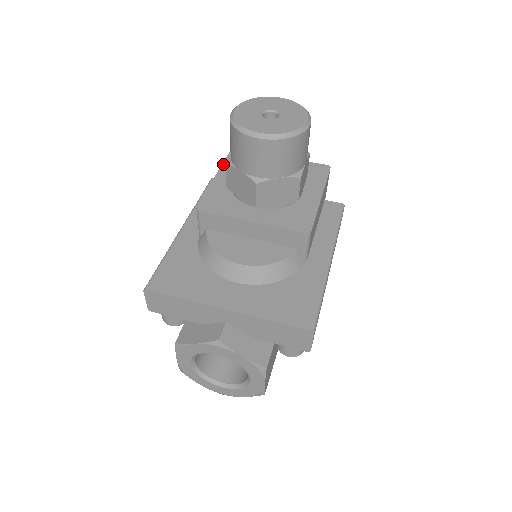
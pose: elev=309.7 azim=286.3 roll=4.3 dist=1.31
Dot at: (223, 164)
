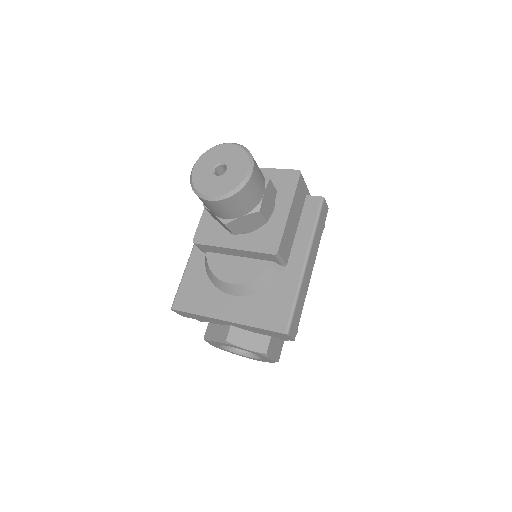
Dot at: occluded
